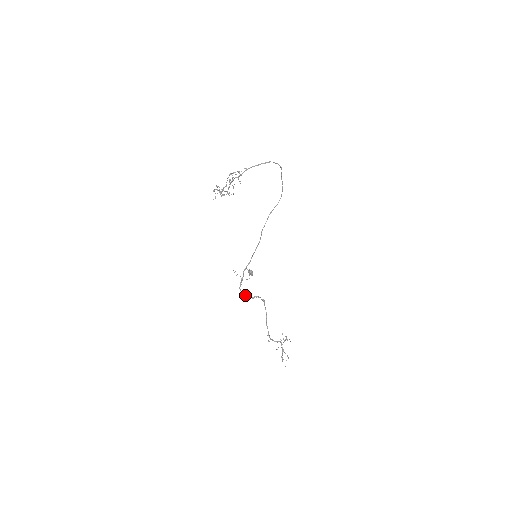
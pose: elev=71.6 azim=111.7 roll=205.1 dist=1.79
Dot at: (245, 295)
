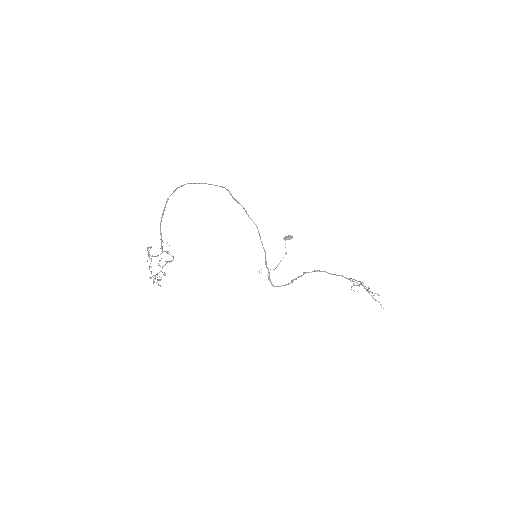
Dot at: occluded
